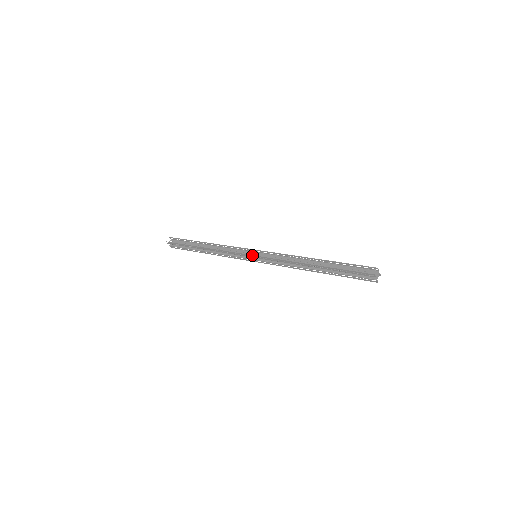
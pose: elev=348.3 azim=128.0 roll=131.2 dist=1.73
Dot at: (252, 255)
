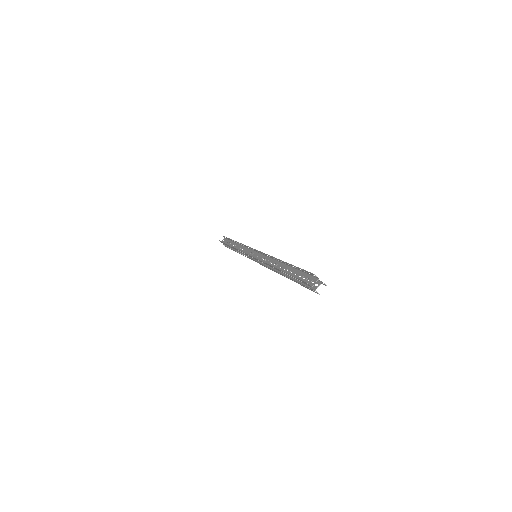
Dot at: (249, 255)
